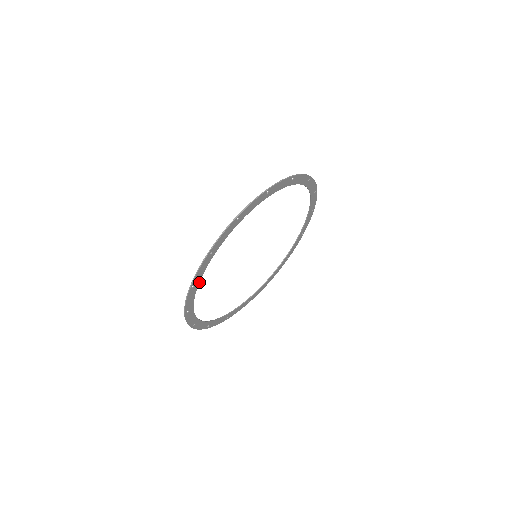
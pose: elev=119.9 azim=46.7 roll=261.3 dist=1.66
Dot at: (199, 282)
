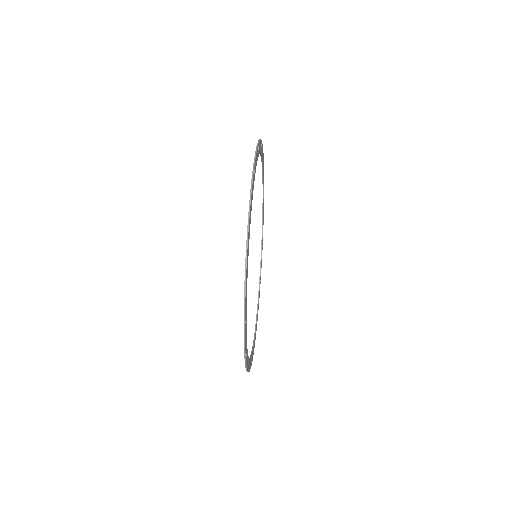
Dot at: occluded
